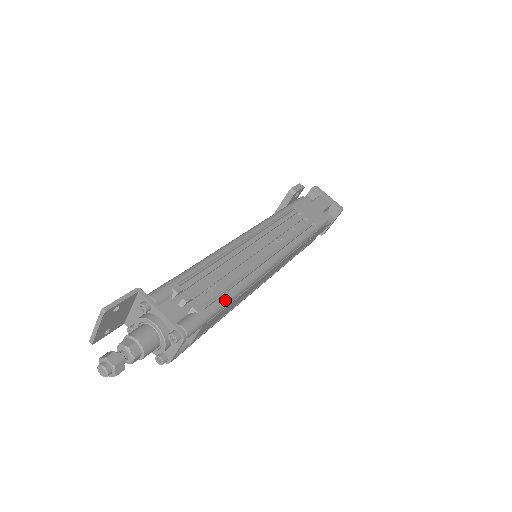
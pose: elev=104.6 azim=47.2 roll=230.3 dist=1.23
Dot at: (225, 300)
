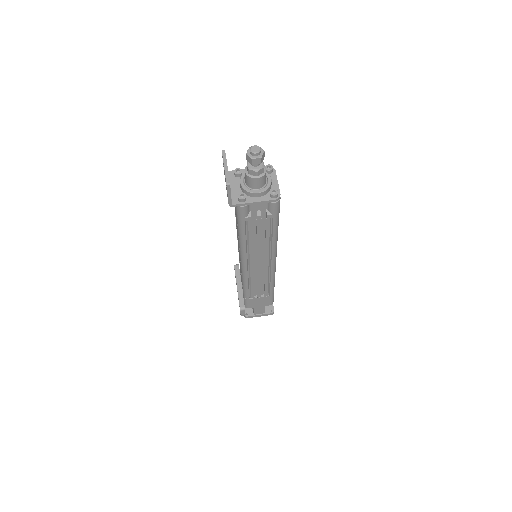
Dot at: occluded
